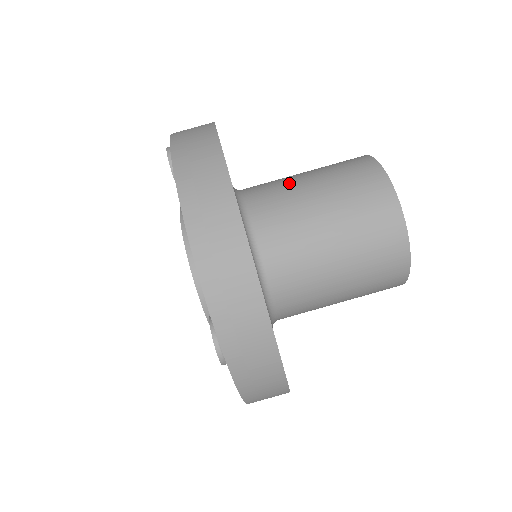
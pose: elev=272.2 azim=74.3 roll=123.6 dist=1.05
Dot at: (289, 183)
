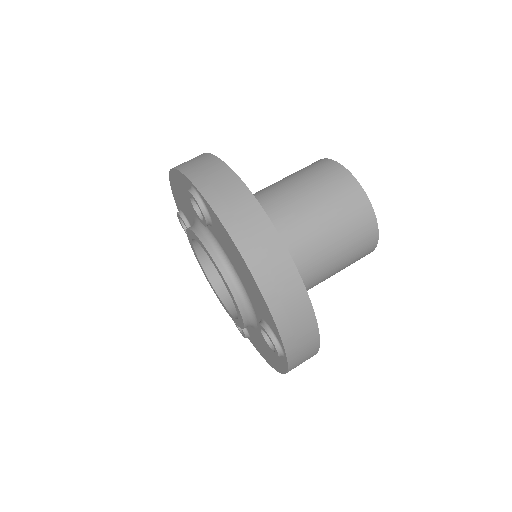
Dot at: (283, 197)
